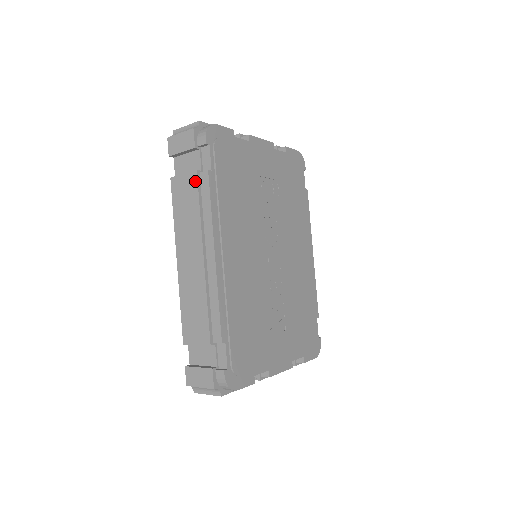
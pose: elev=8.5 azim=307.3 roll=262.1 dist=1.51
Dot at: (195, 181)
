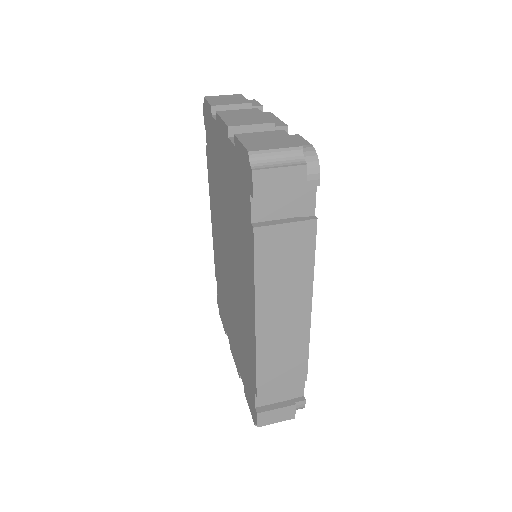
Dot at: (300, 234)
